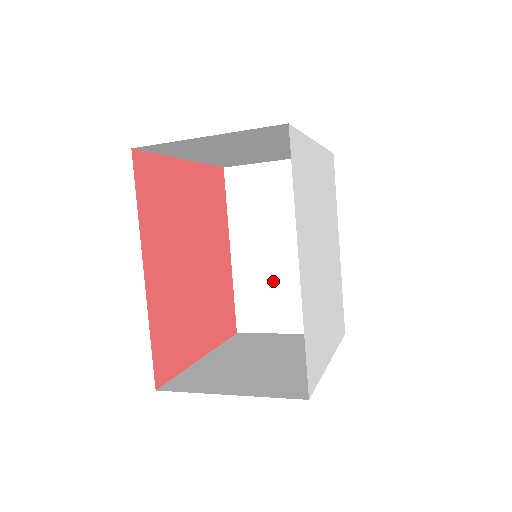
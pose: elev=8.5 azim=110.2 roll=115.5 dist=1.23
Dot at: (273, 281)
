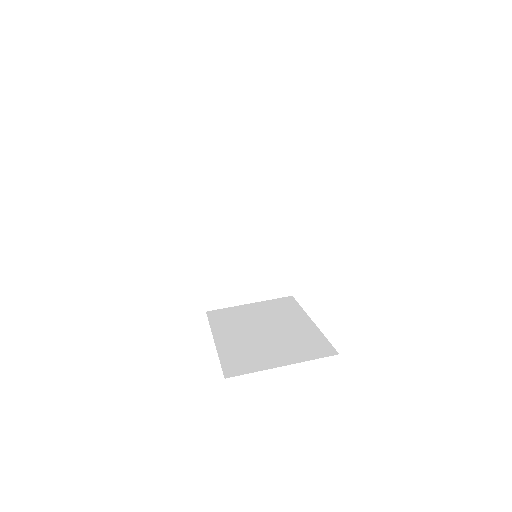
Dot at: (235, 265)
